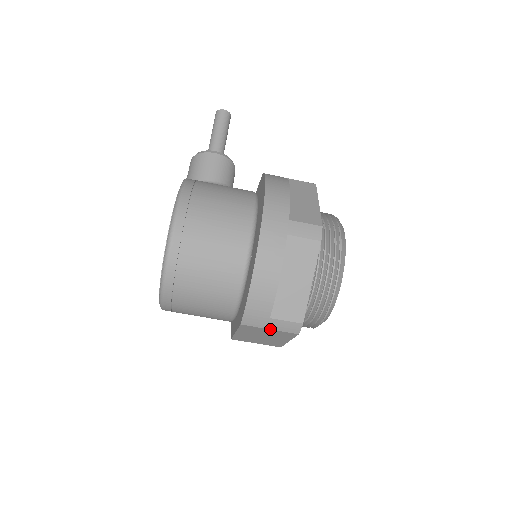
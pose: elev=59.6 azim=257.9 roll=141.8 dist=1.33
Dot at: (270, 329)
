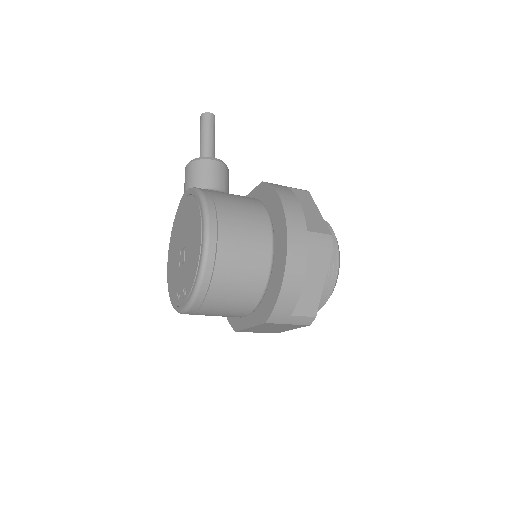
Dot at: (288, 324)
